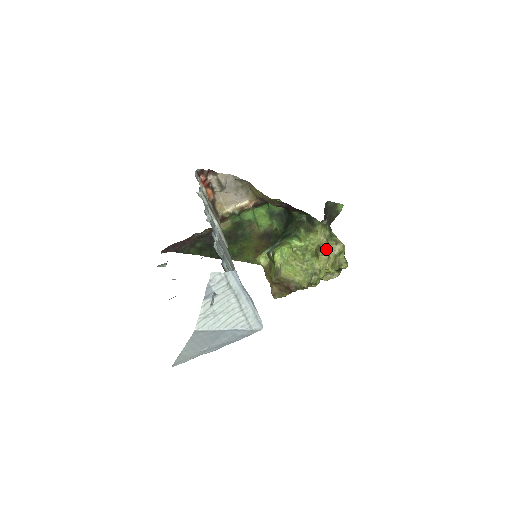
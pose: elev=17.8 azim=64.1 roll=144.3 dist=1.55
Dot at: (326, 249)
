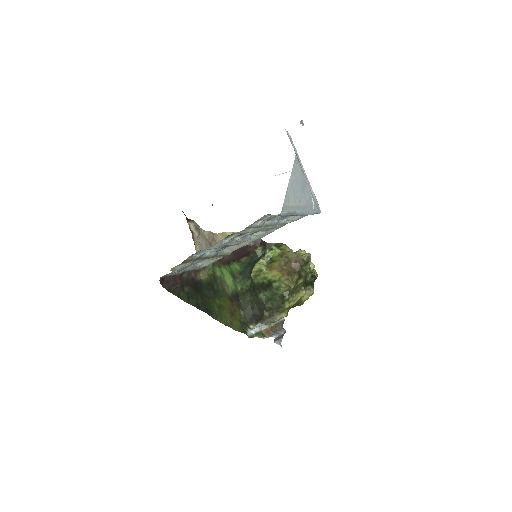
Dot at: occluded
